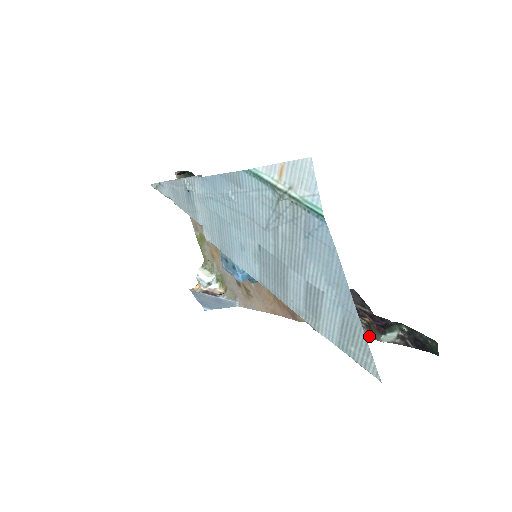
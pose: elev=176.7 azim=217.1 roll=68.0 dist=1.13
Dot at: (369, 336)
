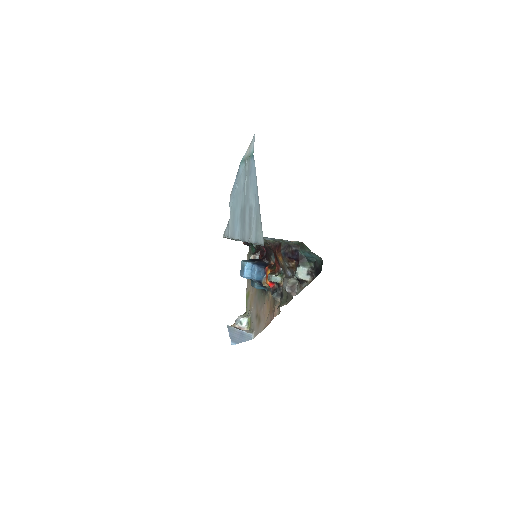
Dot at: (300, 289)
